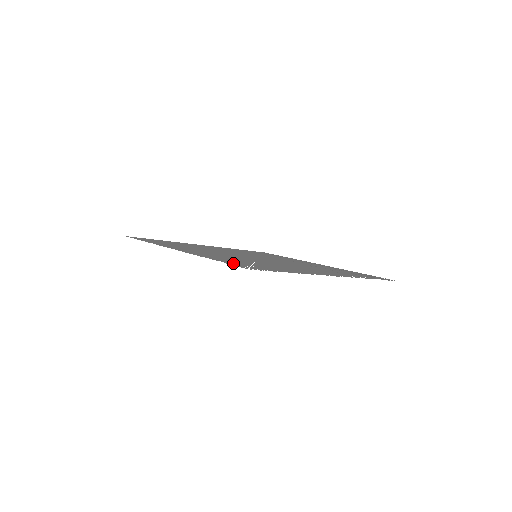
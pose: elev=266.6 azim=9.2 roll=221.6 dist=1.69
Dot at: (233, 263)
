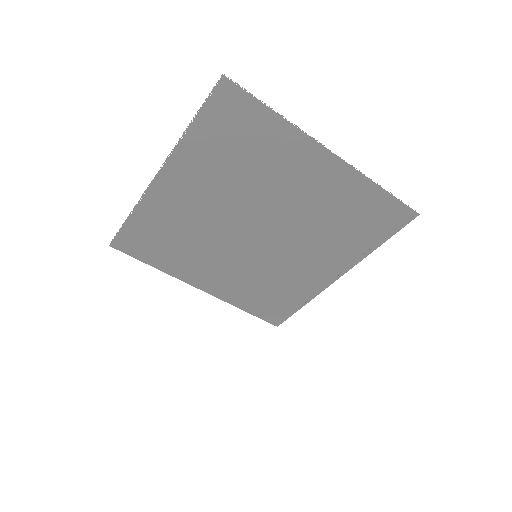
Dot at: (212, 116)
